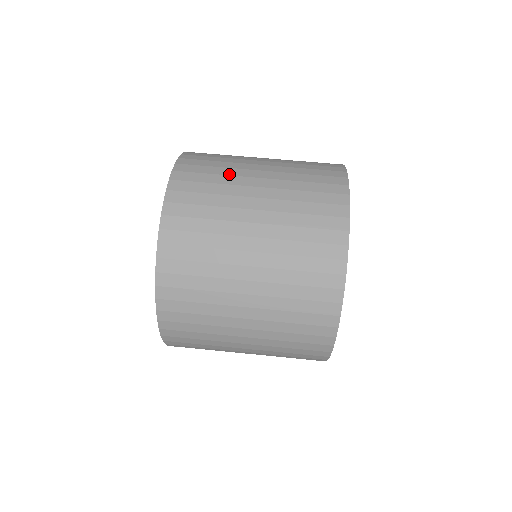
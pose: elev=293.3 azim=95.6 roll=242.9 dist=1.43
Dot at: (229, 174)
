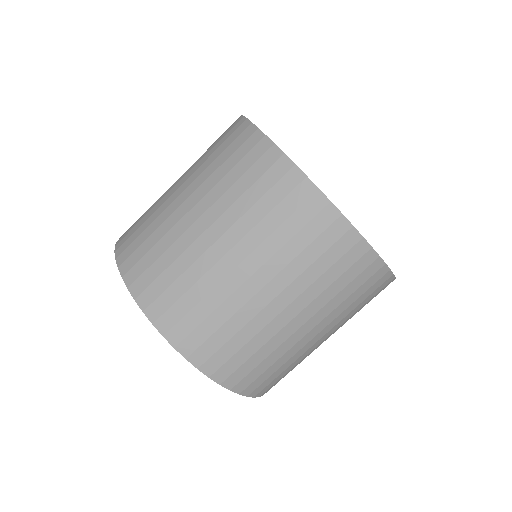
Dot at: (156, 202)
